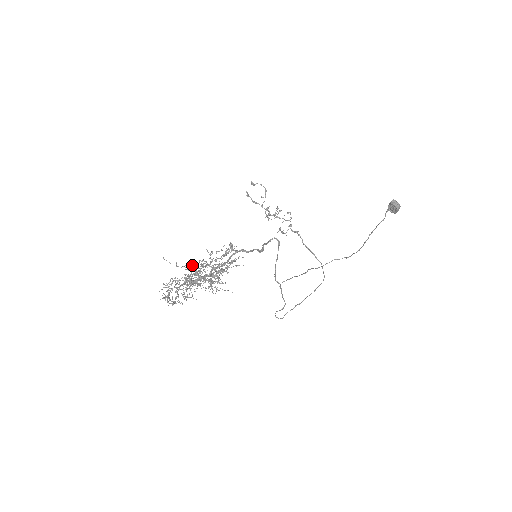
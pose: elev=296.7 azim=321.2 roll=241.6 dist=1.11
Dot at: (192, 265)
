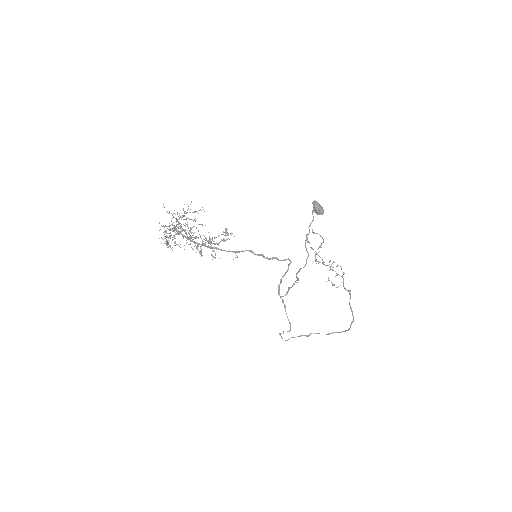
Dot at: occluded
